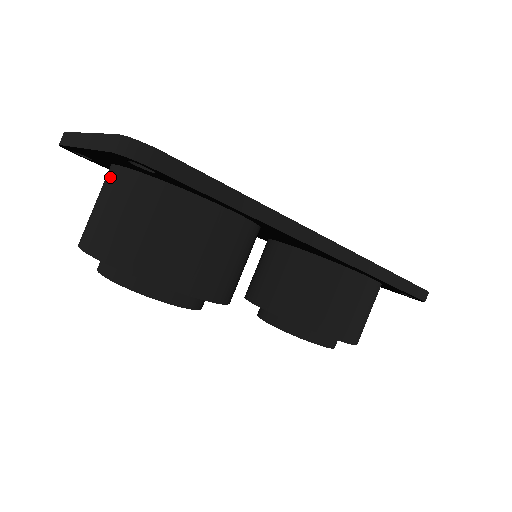
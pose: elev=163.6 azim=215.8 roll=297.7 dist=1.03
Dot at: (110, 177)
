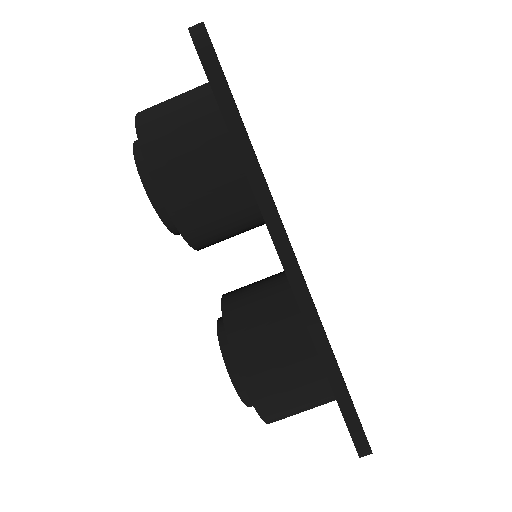
Dot at: occluded
